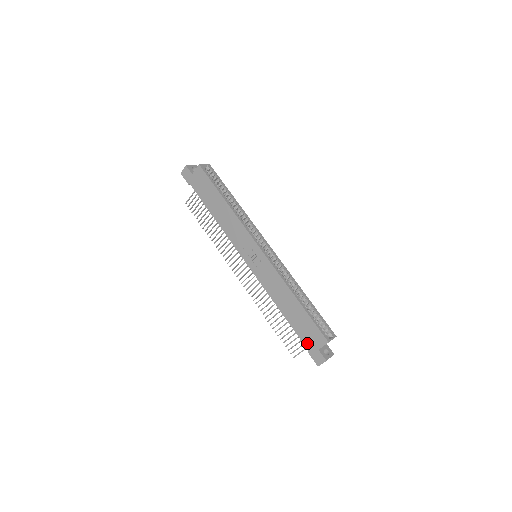
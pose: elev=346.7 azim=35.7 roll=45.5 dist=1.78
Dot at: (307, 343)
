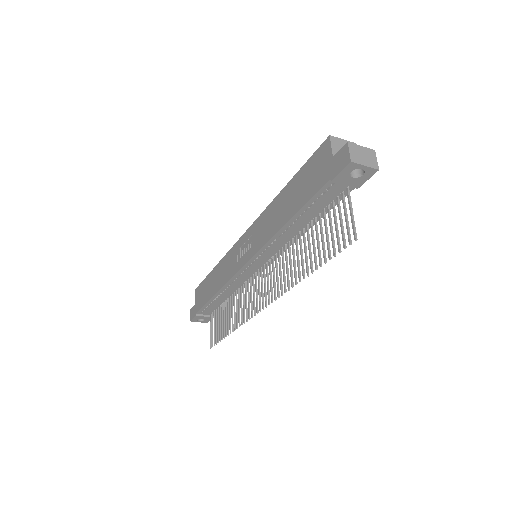
Dot at: (322, 180)
